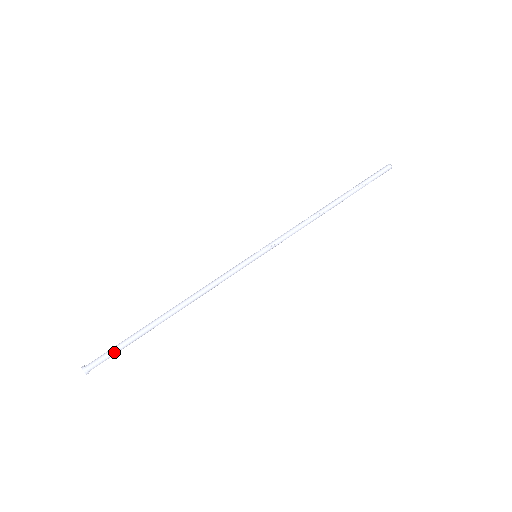
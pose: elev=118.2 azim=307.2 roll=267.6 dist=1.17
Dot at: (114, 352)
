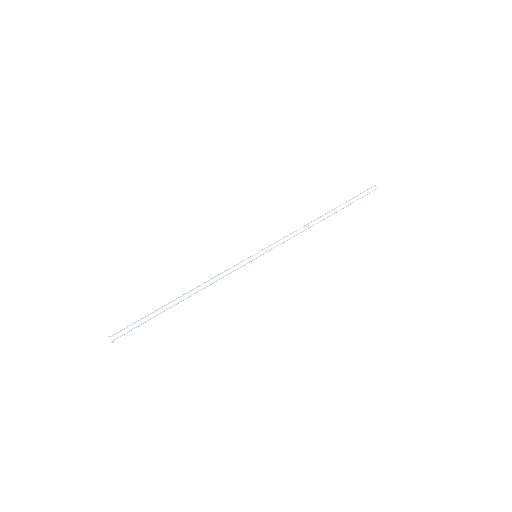
Dot at: (135, 327)
